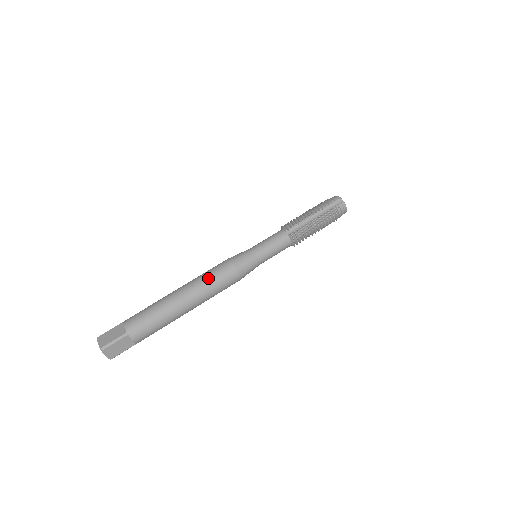
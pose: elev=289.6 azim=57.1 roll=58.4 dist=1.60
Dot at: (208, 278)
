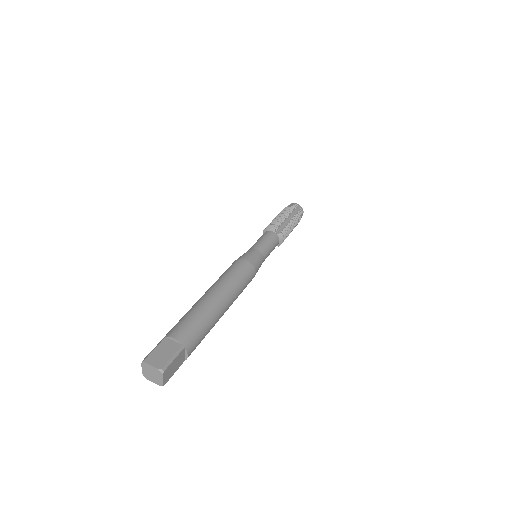
Dot at: (235, 277)
